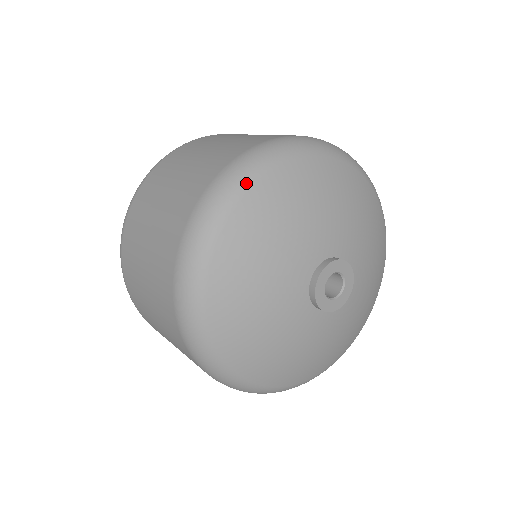
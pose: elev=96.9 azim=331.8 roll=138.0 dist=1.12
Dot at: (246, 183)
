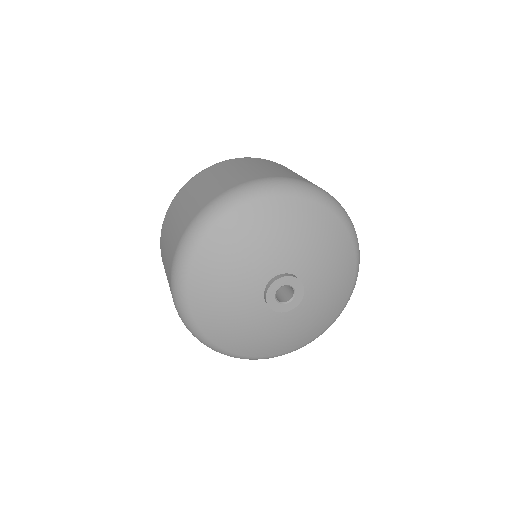
Dot at: (186, 267)
